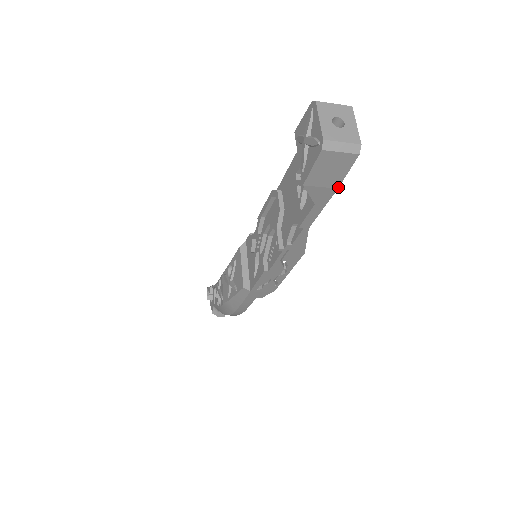
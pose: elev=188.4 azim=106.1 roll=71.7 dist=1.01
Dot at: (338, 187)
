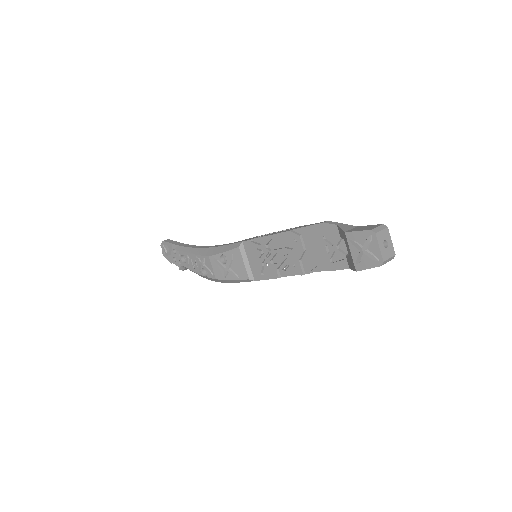
Dot at: occluded
